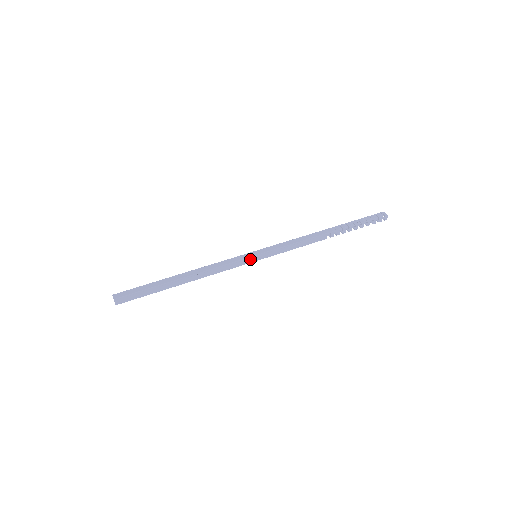
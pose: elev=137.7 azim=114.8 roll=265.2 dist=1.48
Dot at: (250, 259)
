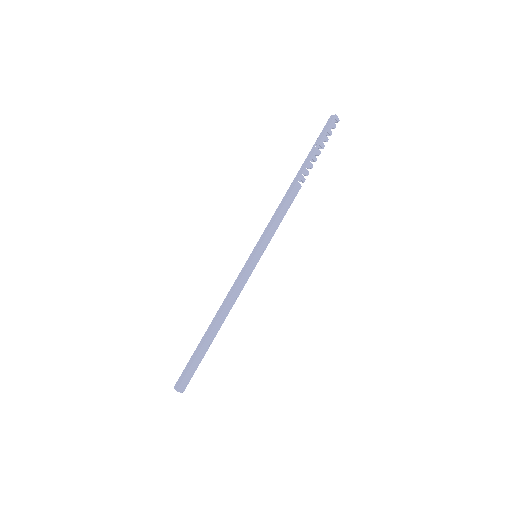
Dot at: (255, 265)
